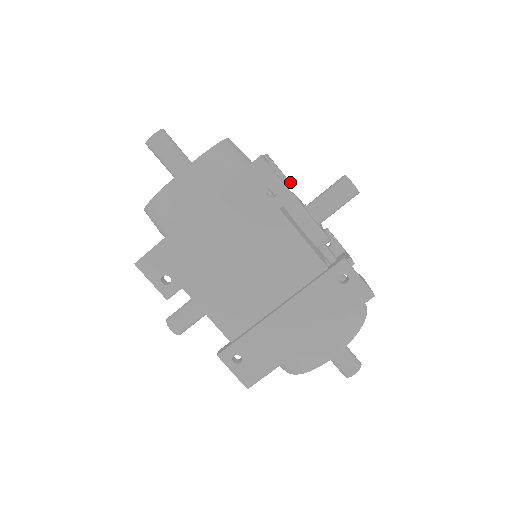
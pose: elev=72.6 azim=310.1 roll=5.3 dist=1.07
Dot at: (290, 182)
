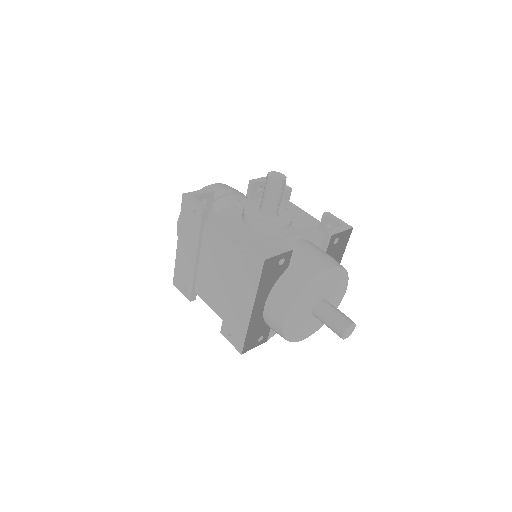
Dot at: (291, 188)
